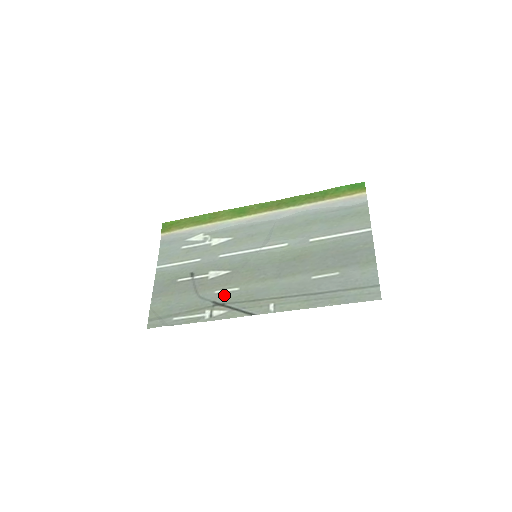
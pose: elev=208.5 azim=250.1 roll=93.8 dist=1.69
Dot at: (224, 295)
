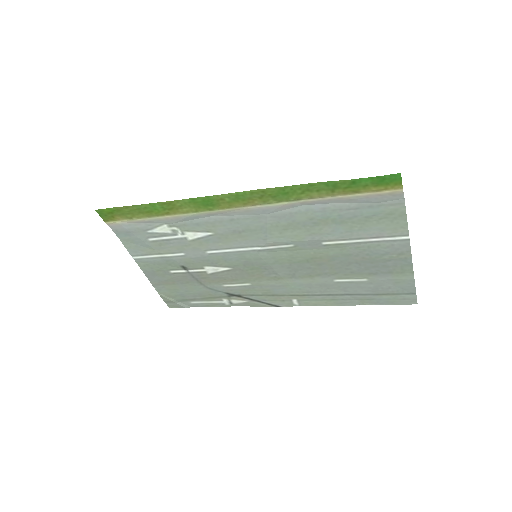
Dot at: (236, 289)
